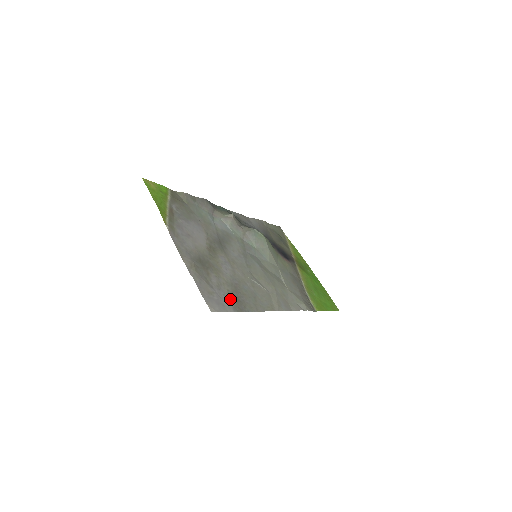
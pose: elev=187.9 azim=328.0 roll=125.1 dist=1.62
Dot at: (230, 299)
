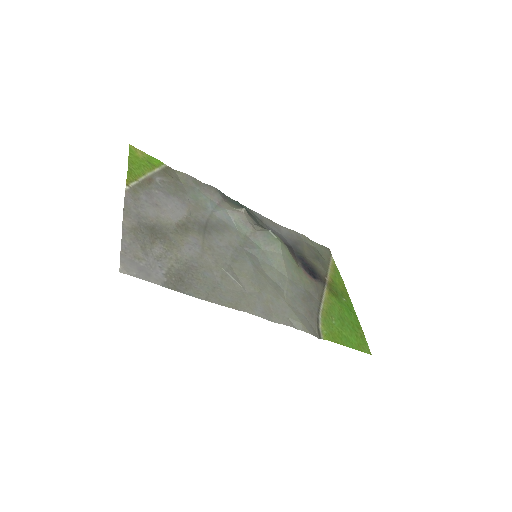
Dot at: (167, 274)
